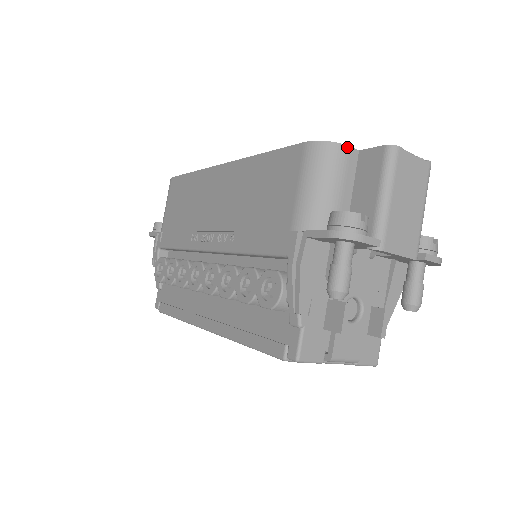
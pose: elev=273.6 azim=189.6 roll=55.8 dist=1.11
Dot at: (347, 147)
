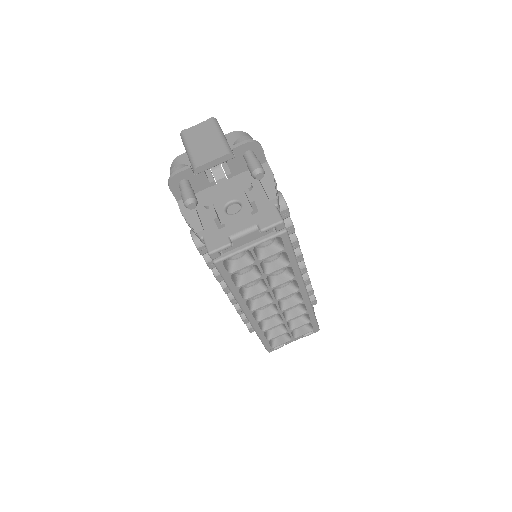
Dot at: (180, 156)
